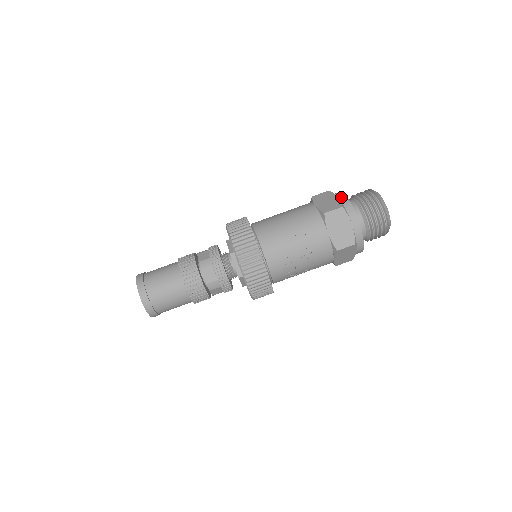
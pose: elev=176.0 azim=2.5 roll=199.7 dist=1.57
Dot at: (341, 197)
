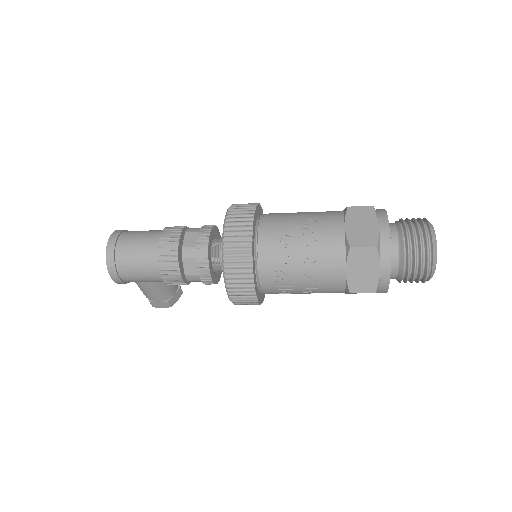
Dot at: occluded
